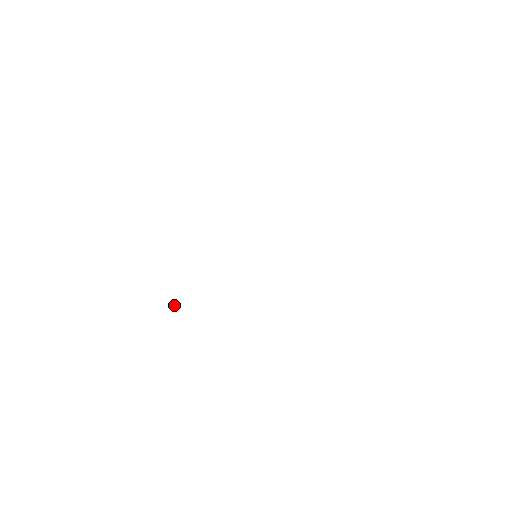
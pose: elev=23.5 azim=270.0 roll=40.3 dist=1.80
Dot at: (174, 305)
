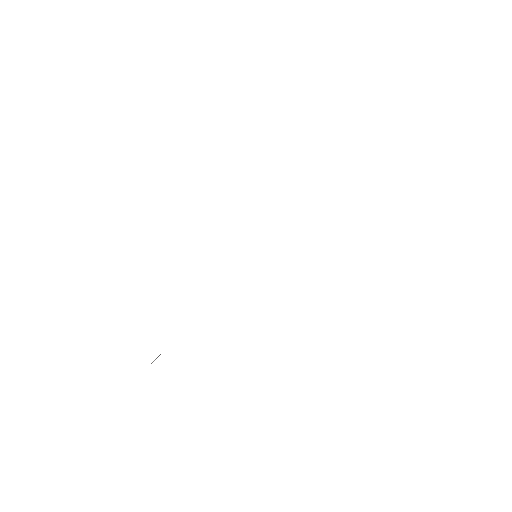
Dot at: occluded
